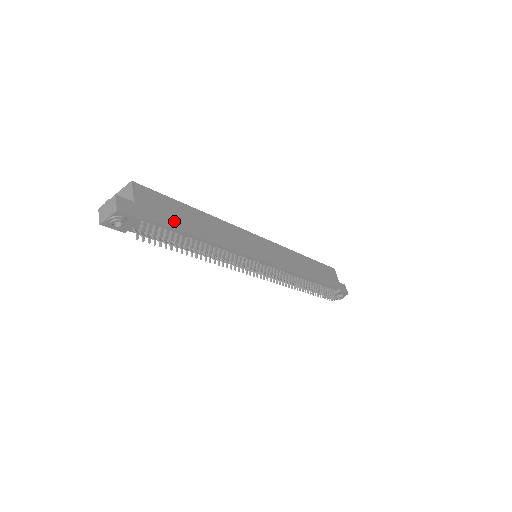
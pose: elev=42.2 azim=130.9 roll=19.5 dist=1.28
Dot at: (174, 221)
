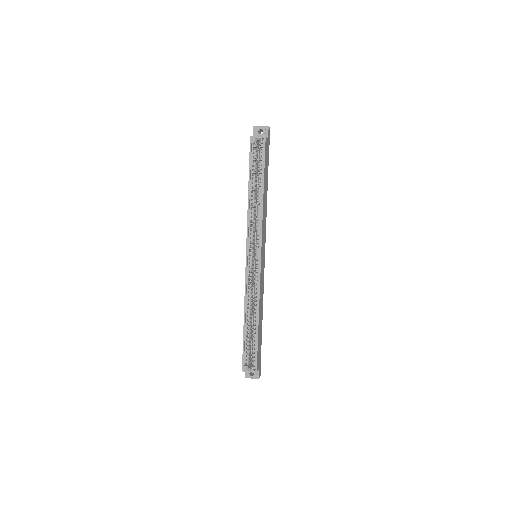
Dot at: (261, 341)
